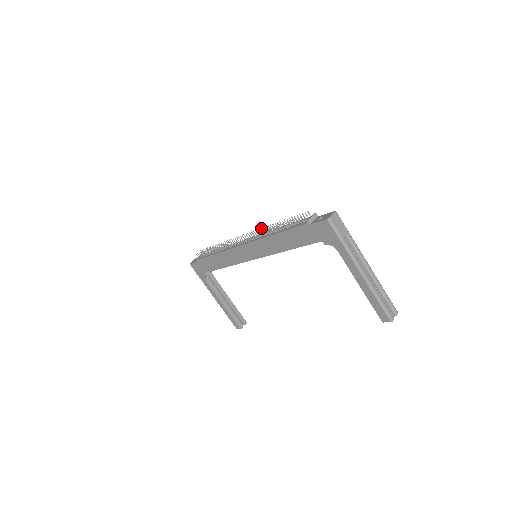
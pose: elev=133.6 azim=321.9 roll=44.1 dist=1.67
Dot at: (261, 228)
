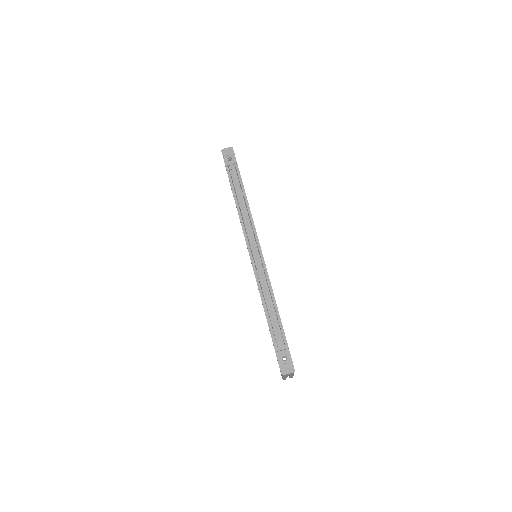
Dot at: (265, 275)
